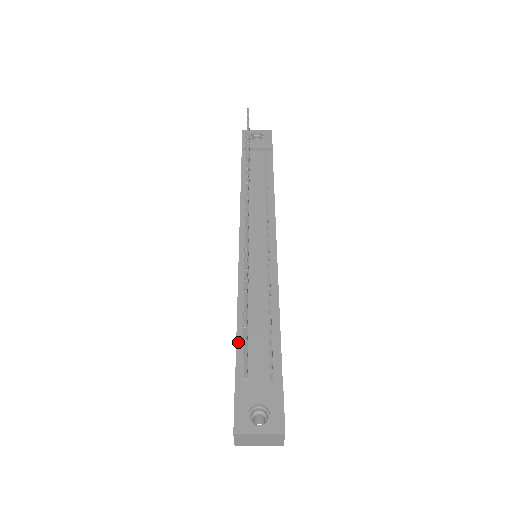
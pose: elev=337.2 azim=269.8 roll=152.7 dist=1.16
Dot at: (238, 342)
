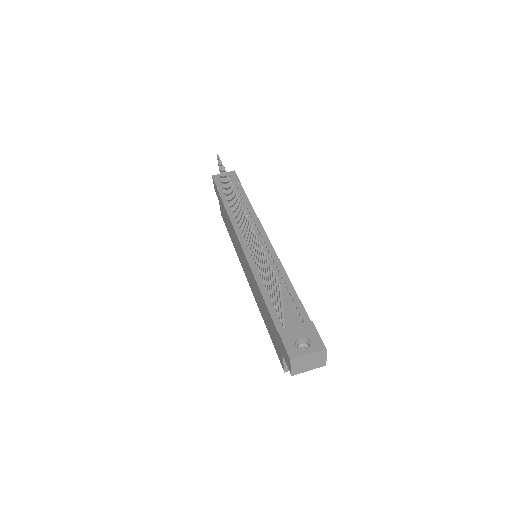
Dot at: (268, 307)
